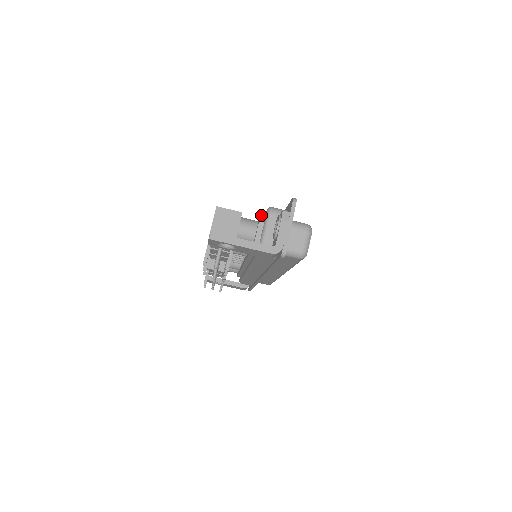
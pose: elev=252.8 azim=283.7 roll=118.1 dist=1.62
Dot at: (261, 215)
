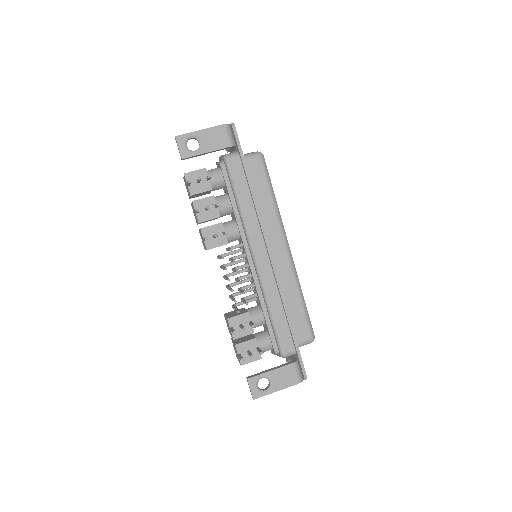
Dot at: occluded
